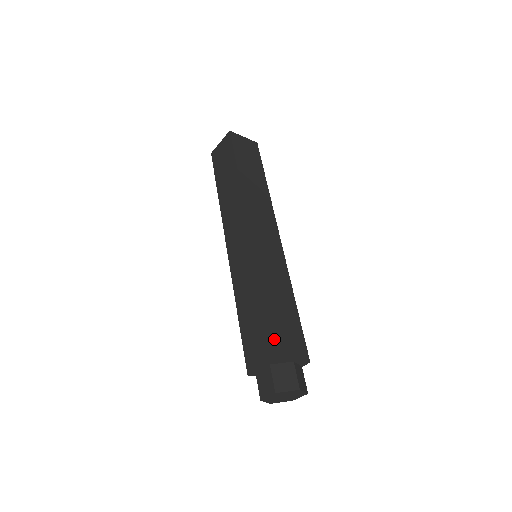
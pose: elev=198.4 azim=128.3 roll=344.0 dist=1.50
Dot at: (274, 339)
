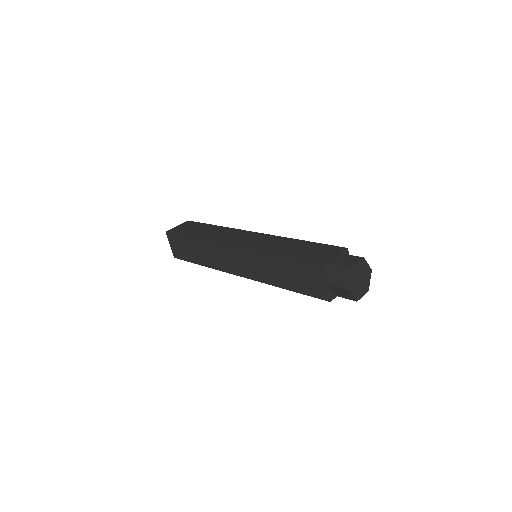
Dot at: occluded
